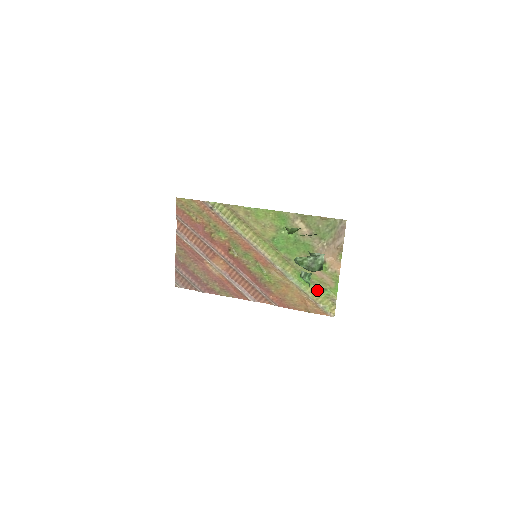
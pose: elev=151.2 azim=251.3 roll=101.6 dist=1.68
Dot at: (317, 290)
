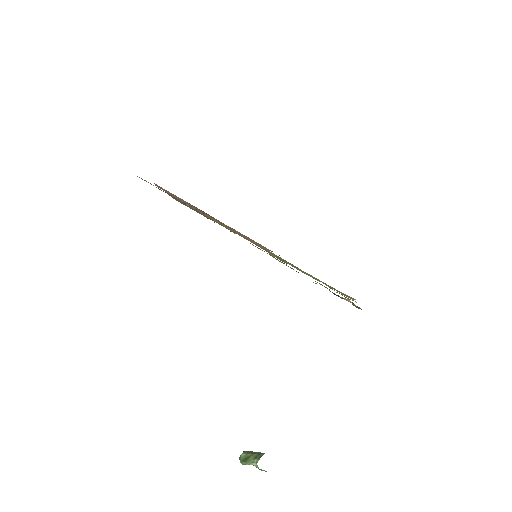
Dot at: occluded
